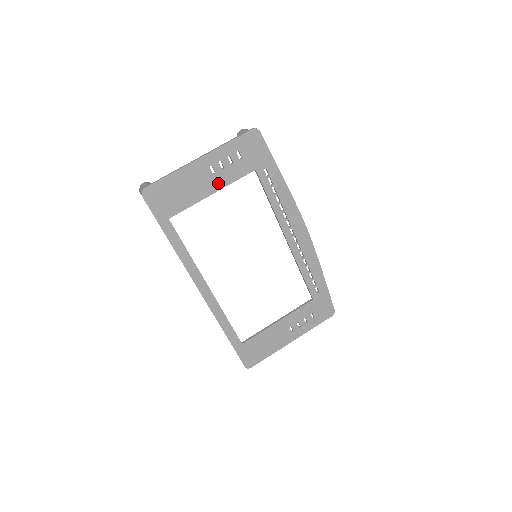
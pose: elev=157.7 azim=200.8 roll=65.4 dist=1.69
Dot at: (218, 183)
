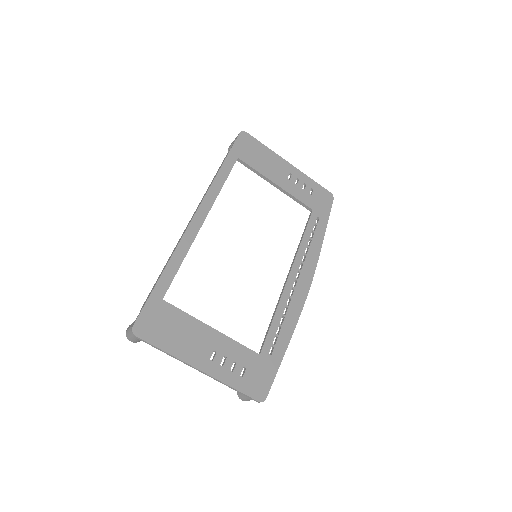
Dot at: (285, 185)
